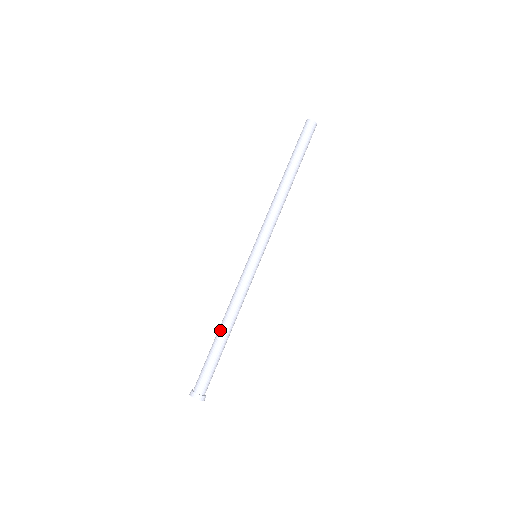
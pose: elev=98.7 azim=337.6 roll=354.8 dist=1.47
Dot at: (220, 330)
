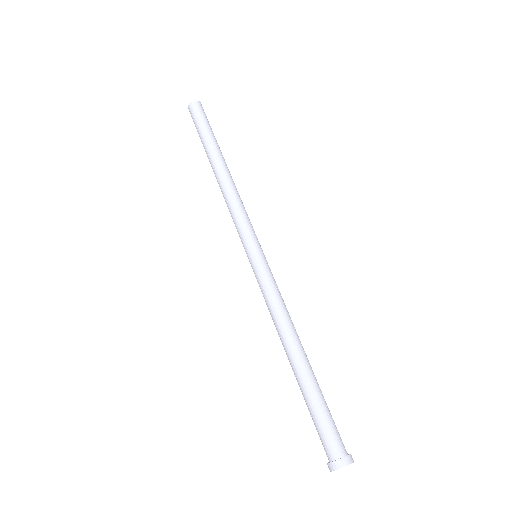
Dot at: (290, 364)
